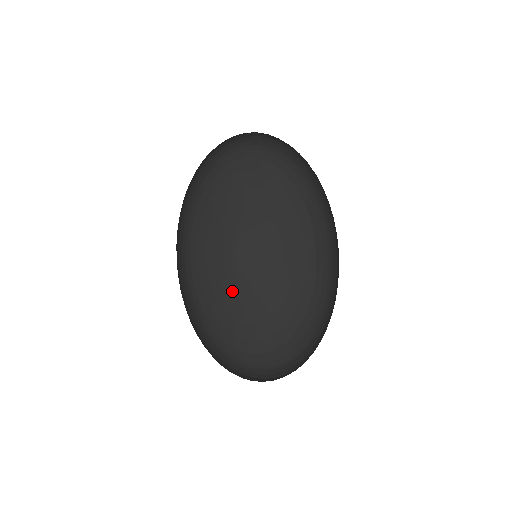
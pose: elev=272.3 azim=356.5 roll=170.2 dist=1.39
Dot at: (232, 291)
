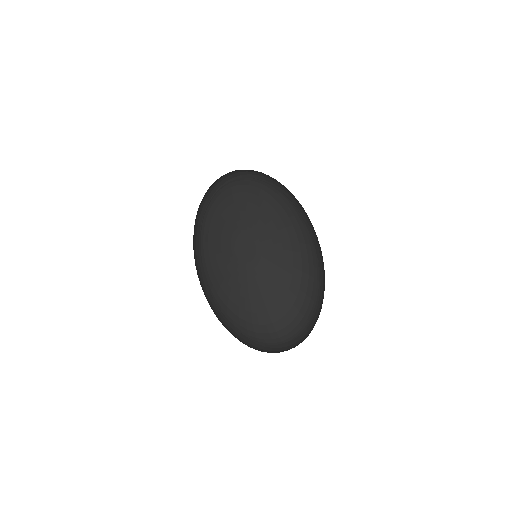
Dot at: (241, 277)
